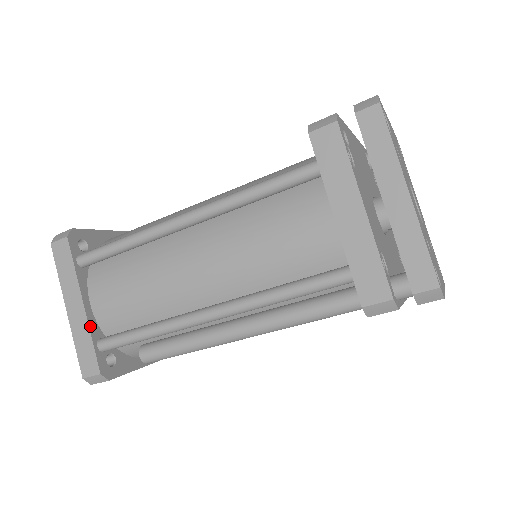
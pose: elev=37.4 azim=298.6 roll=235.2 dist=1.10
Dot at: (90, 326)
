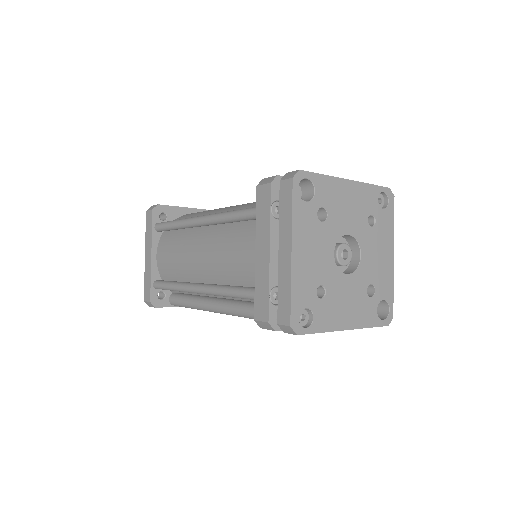
Dot at: (152, 270)
